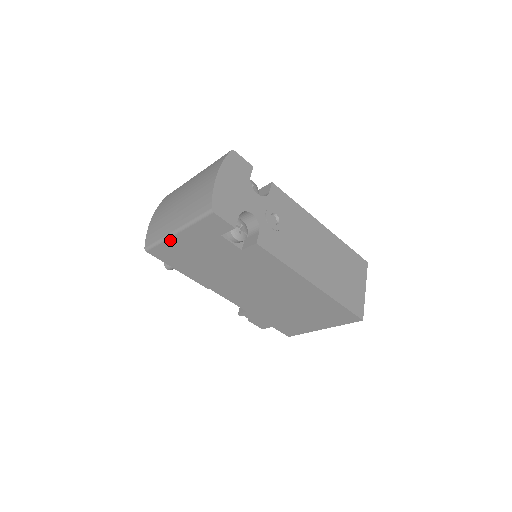
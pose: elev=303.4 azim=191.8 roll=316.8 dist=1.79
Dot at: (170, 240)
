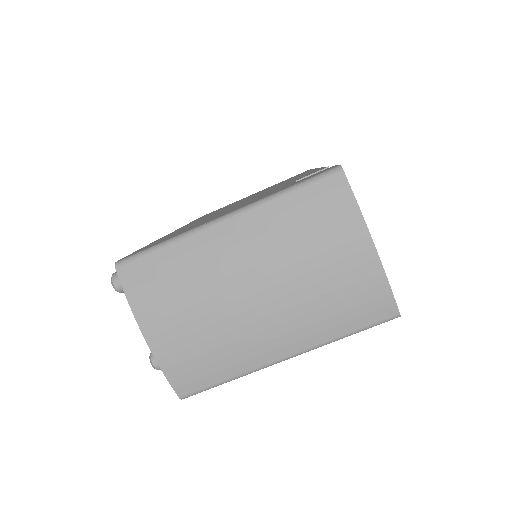
Dot at: (259, 368)
